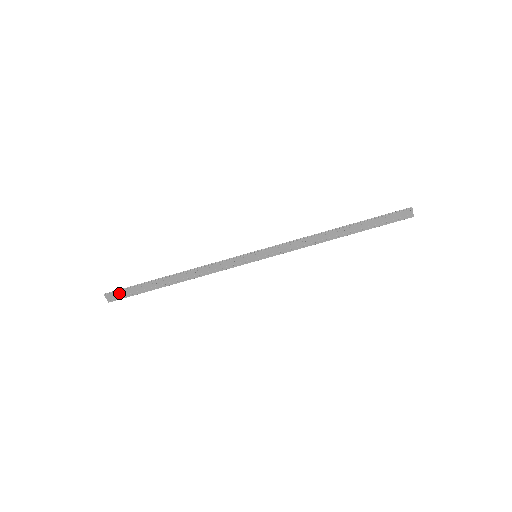
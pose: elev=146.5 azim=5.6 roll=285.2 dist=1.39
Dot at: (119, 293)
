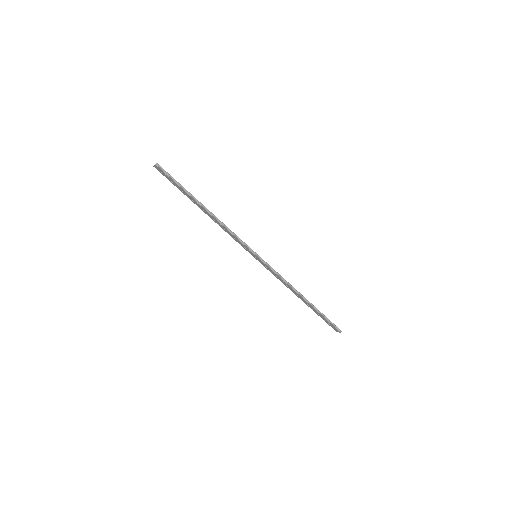
Dot at: (165, 174)
